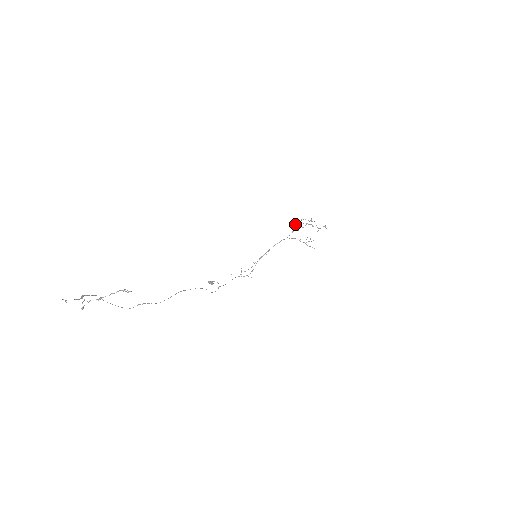
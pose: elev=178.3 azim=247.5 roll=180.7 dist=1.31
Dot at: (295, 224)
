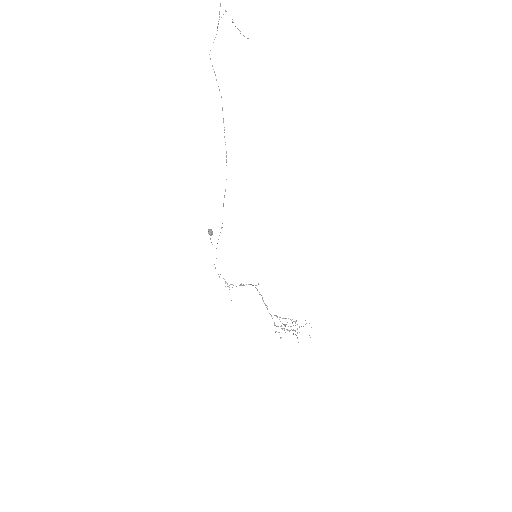
Dot at: occluded
